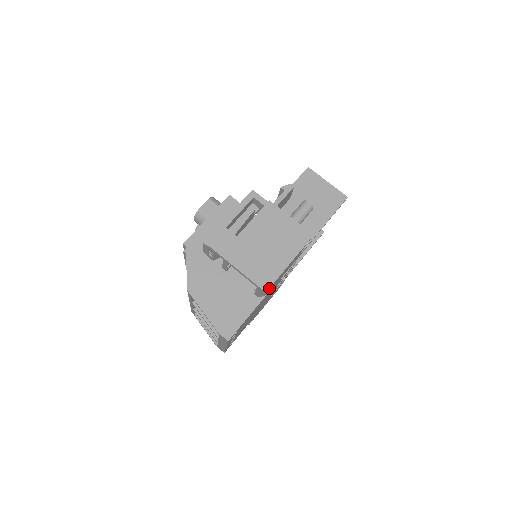
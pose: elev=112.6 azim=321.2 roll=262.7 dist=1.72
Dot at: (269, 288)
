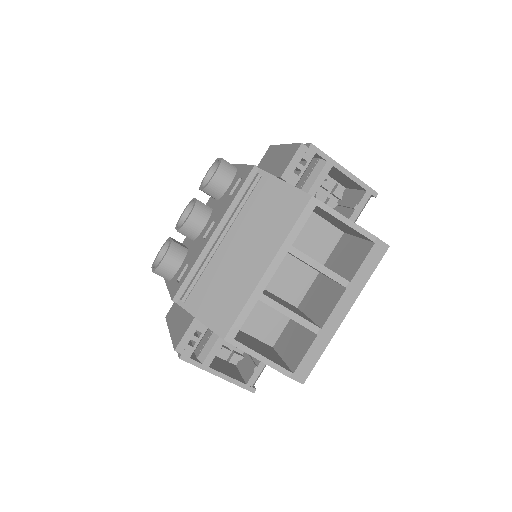
Dot at: occluded
